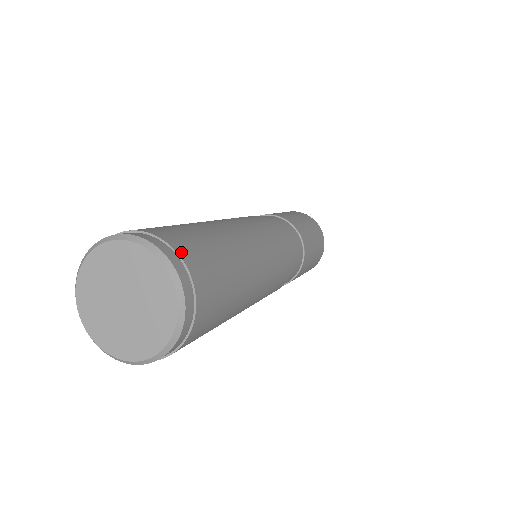
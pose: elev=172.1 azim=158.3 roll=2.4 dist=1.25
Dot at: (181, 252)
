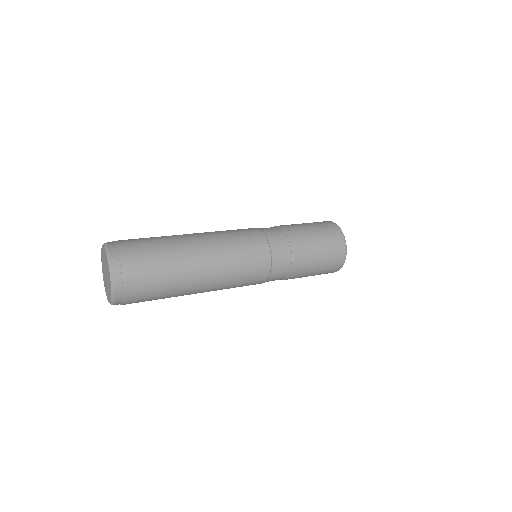
Dot at: (118, 241)
